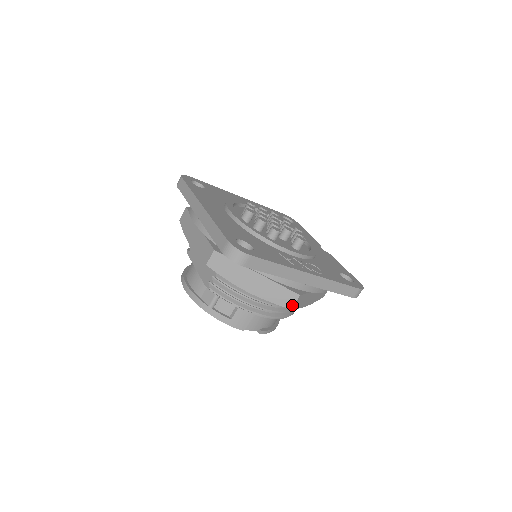
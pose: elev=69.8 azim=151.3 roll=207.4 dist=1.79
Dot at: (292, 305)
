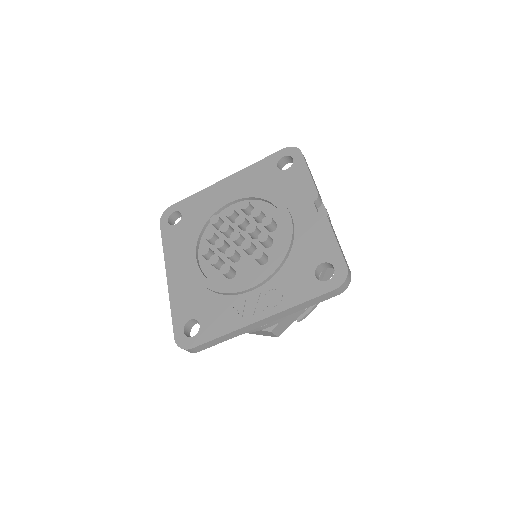
Dot at: (275, 336)
